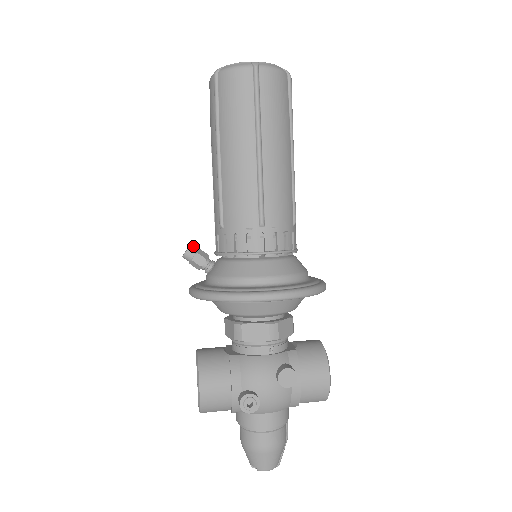
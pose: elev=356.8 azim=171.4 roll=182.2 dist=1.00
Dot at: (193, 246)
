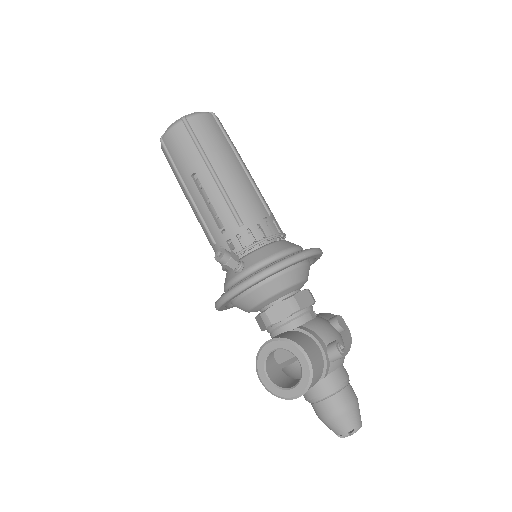
Dot at: (223, 249)
